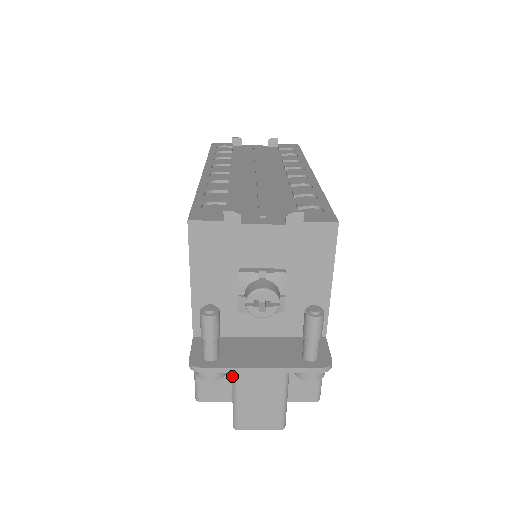
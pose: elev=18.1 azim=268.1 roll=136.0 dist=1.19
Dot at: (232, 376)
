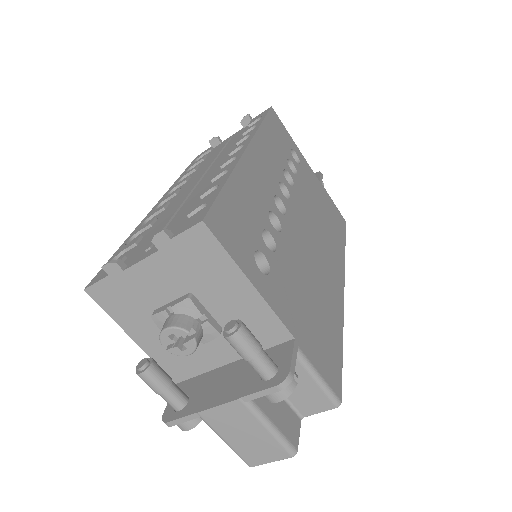
Dot at: occluded
